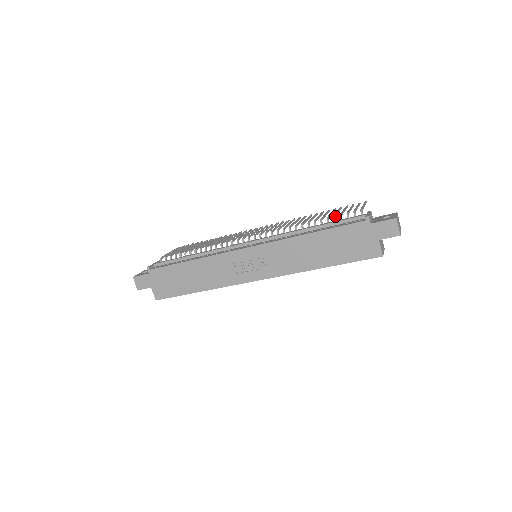
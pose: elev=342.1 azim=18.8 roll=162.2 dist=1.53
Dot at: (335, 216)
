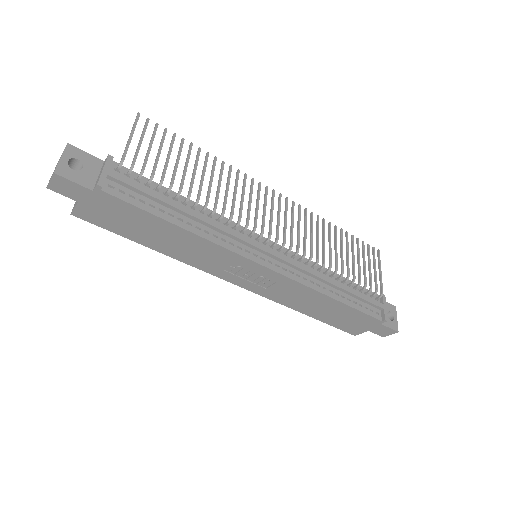
Dot at: (360, 281)
